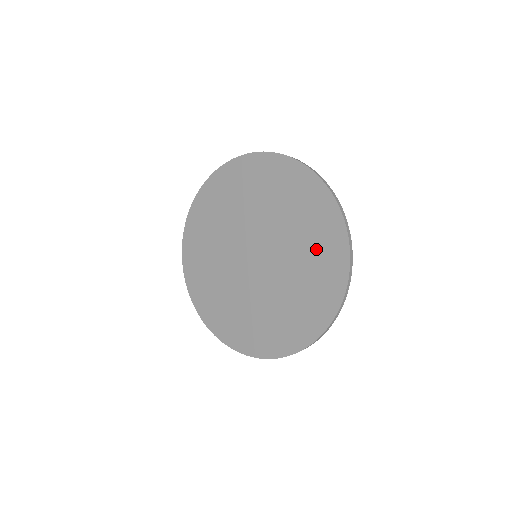
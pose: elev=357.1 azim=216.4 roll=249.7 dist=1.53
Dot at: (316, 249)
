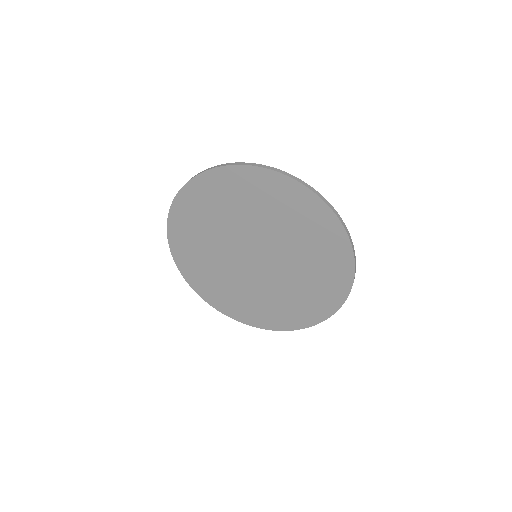
Dot at: (300, 303)
